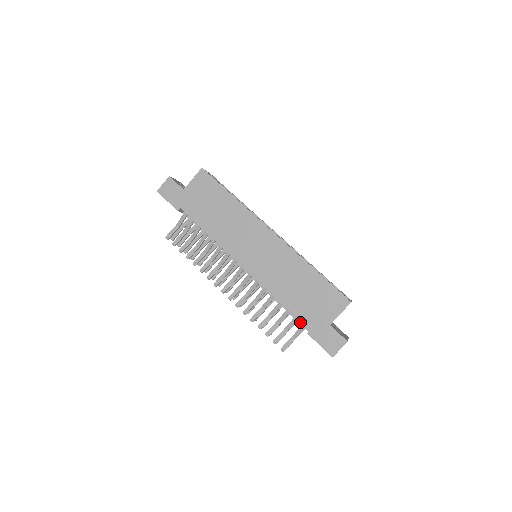
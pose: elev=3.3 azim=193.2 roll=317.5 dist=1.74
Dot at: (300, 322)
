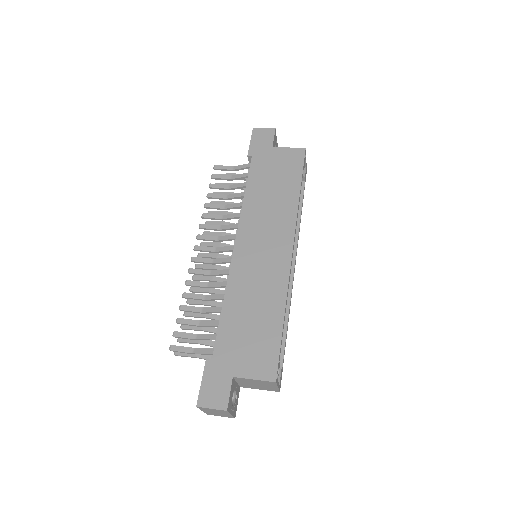
Dot at: occluded
